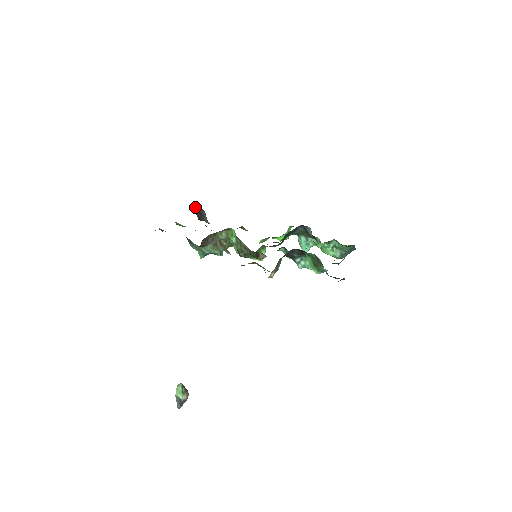
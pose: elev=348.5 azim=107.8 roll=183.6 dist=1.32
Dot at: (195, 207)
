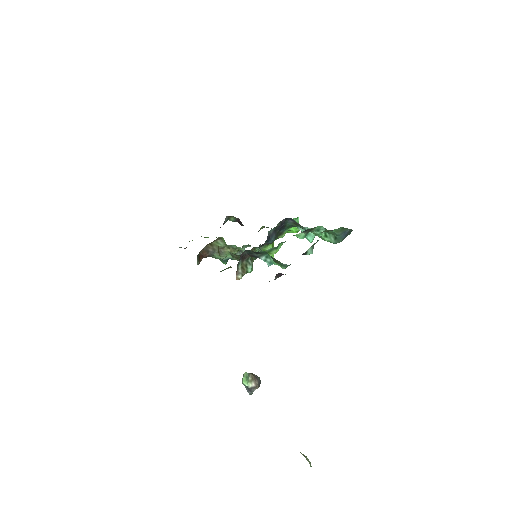
Dot at: (229, 217)
